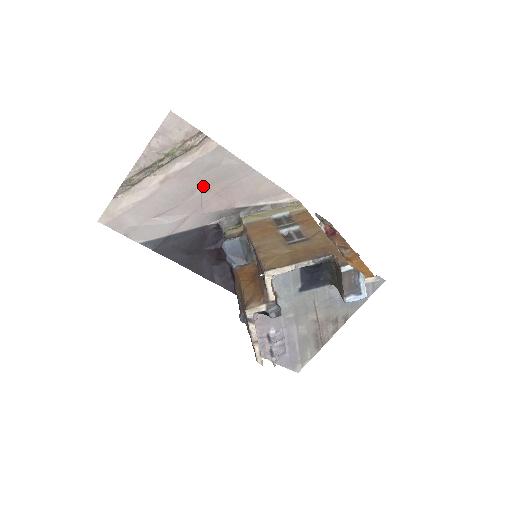
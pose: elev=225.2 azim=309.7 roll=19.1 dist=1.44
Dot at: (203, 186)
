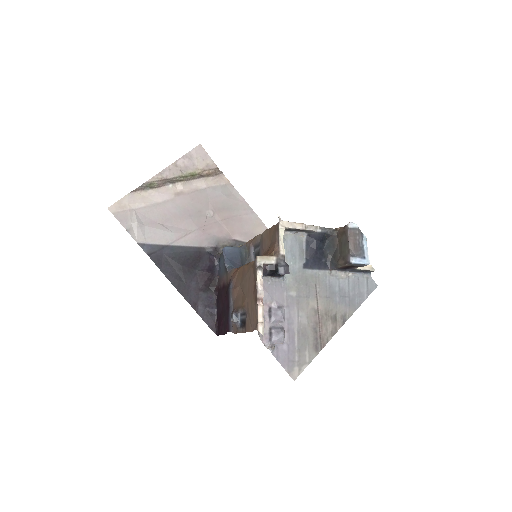
Dot at: (209, 211)
